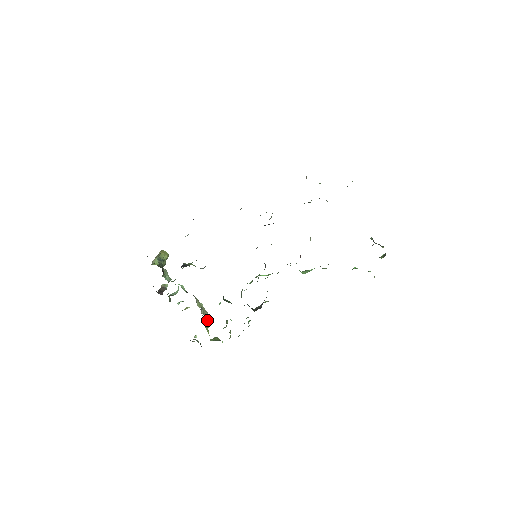
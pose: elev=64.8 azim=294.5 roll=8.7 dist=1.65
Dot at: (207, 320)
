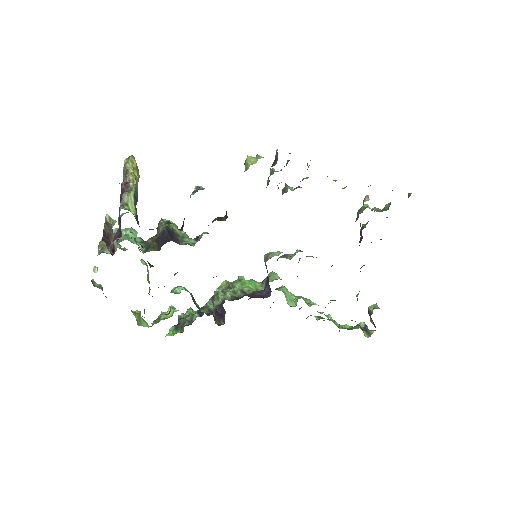
Dot at: occluded
